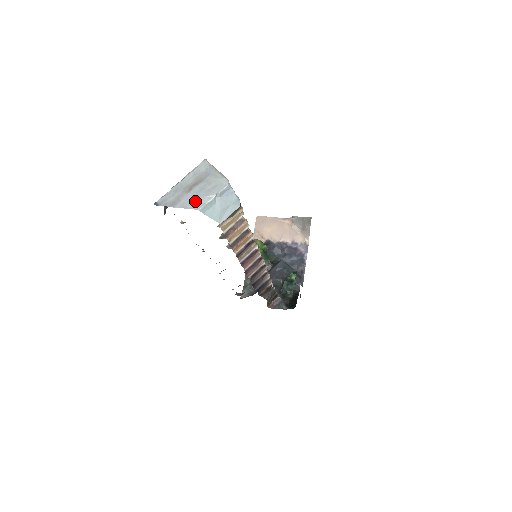
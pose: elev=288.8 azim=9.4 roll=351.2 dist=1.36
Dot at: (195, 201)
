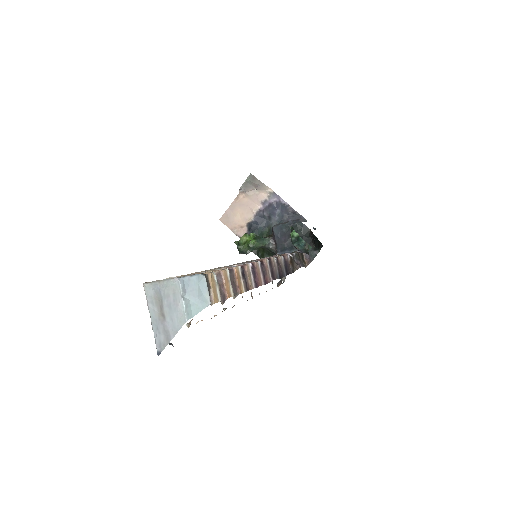
Dot at: (177, 319)
